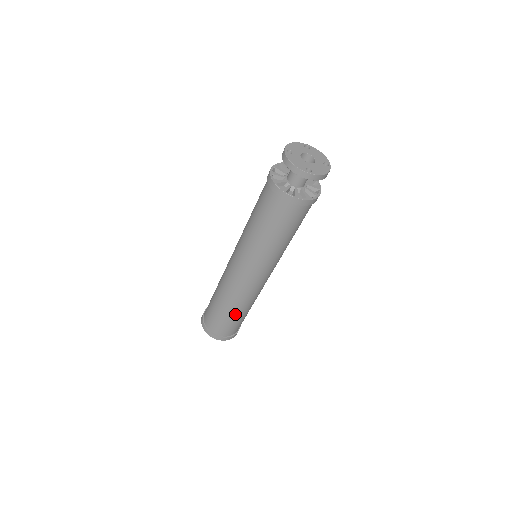
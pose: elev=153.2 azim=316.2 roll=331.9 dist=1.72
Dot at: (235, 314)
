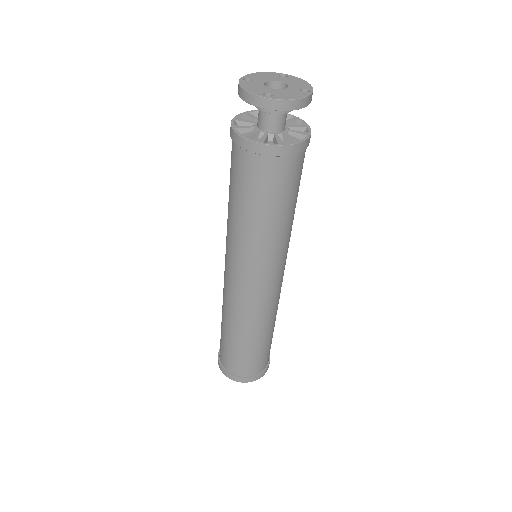
Dot at: (244, 342)
